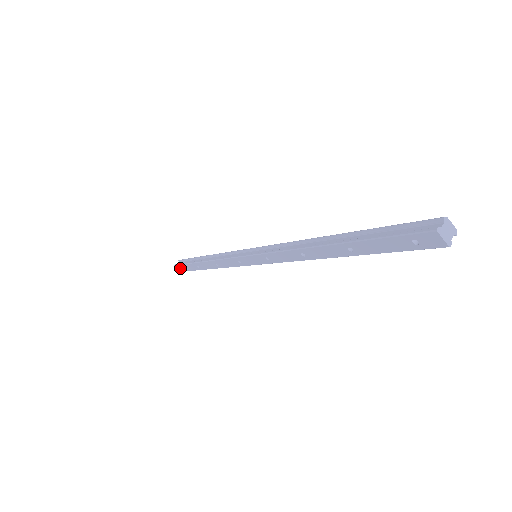
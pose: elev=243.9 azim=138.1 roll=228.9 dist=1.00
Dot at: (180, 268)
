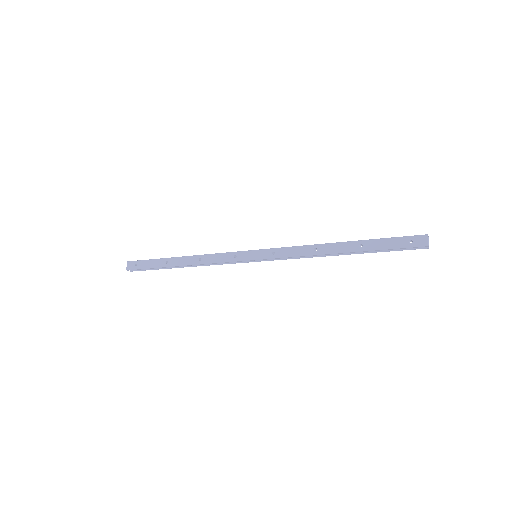
Dot at: (132, 265)
